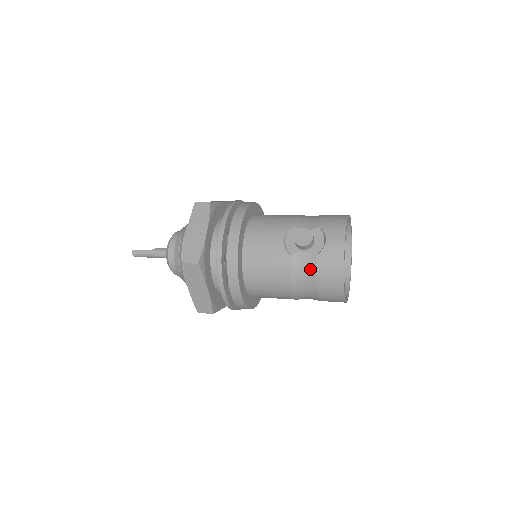
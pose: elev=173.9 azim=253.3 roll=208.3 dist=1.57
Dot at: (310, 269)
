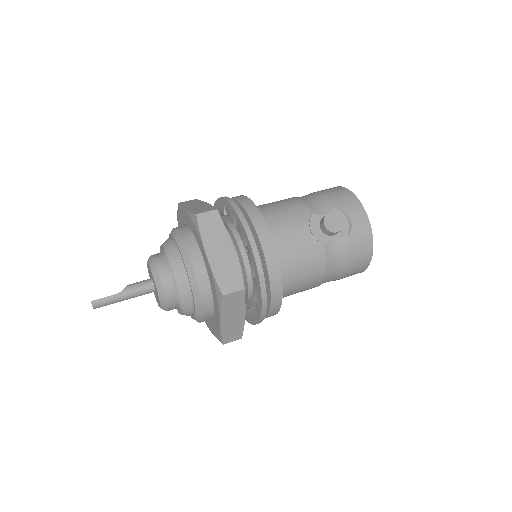
Dot at: (343, 253)
